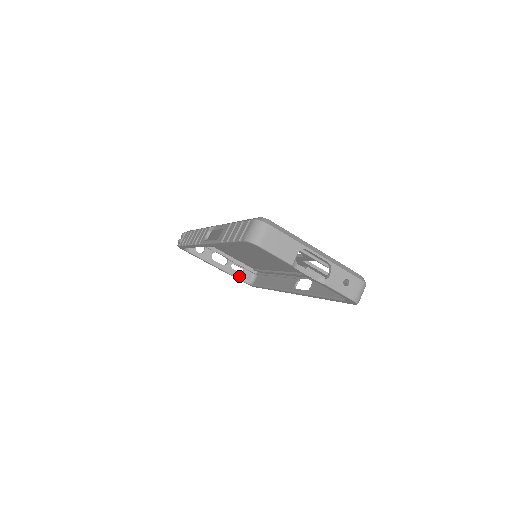
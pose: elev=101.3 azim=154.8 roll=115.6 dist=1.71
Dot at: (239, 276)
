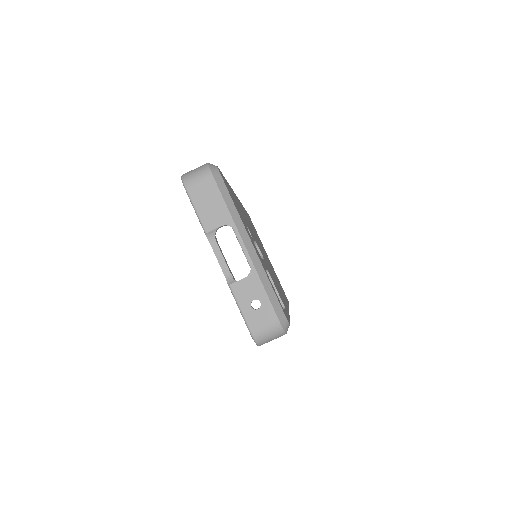
Dot at: occluded
